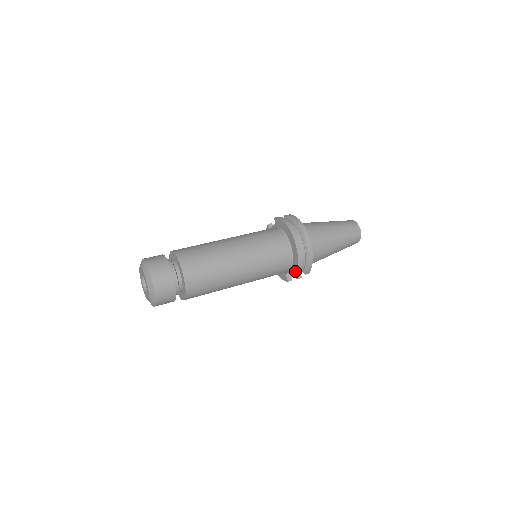
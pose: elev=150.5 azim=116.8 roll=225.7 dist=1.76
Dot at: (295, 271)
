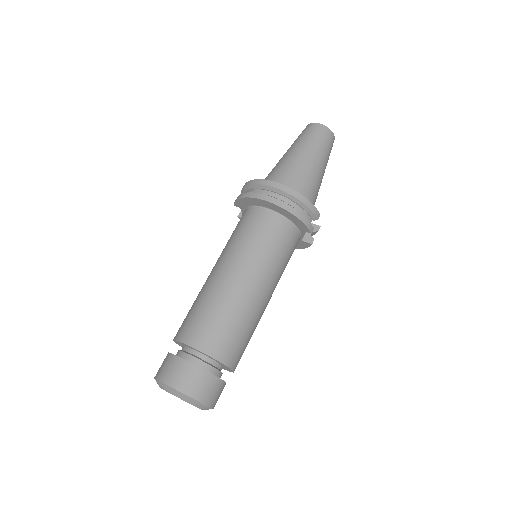
Dot at: (304, 228)
